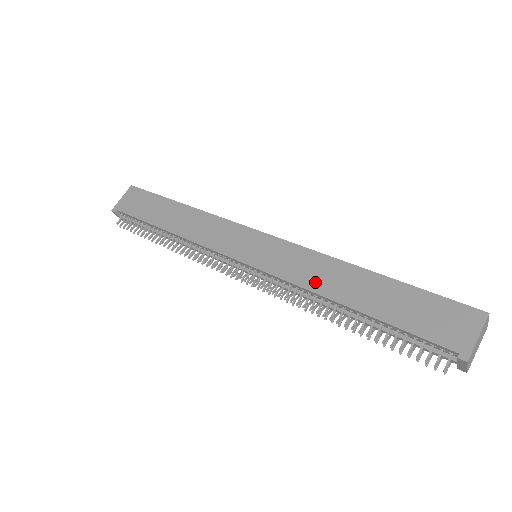
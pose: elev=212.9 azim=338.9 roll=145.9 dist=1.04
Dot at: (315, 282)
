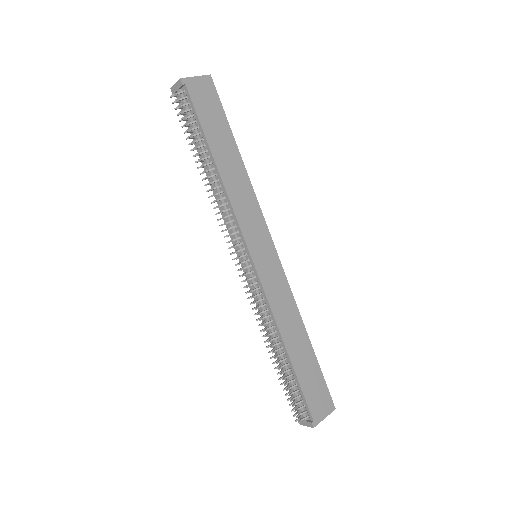
Dot at: (282, 319)
